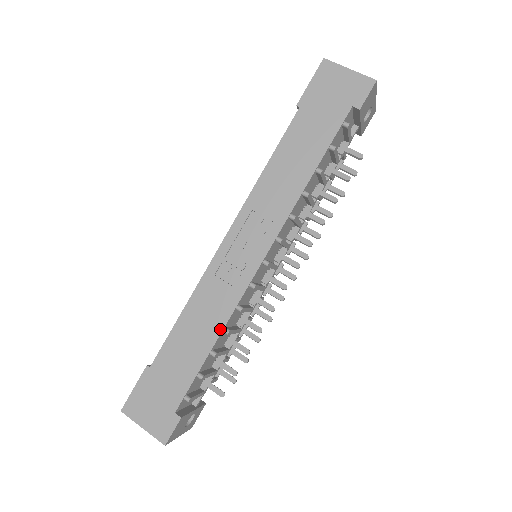
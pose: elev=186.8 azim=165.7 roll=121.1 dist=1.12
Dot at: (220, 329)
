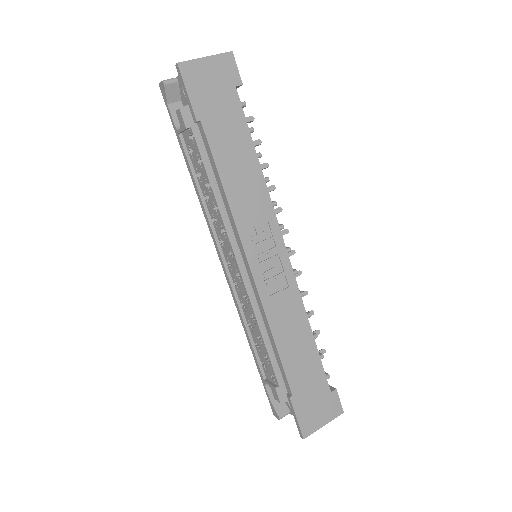
Dot at: (306, 319)
